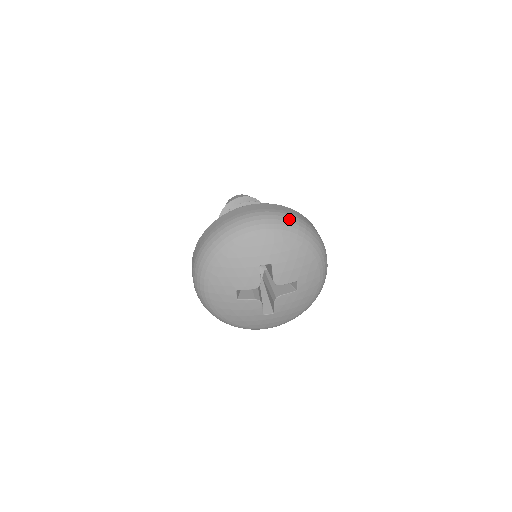
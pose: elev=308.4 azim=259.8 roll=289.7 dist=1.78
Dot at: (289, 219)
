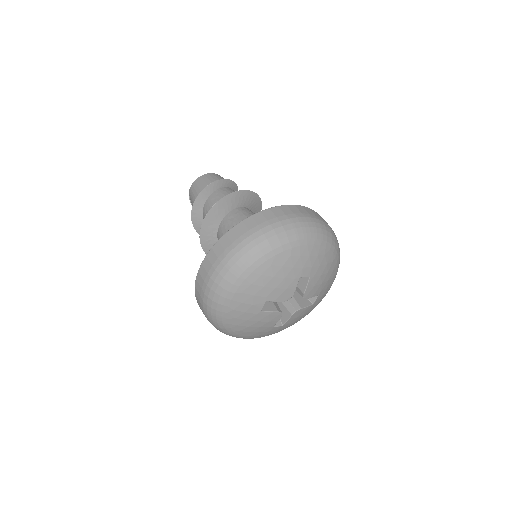
Dot at: (329, 230)
